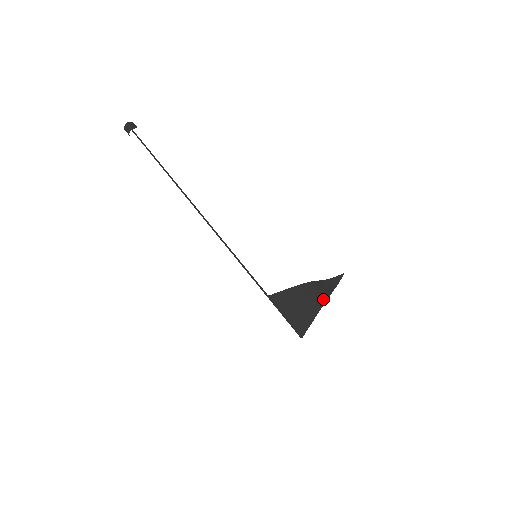
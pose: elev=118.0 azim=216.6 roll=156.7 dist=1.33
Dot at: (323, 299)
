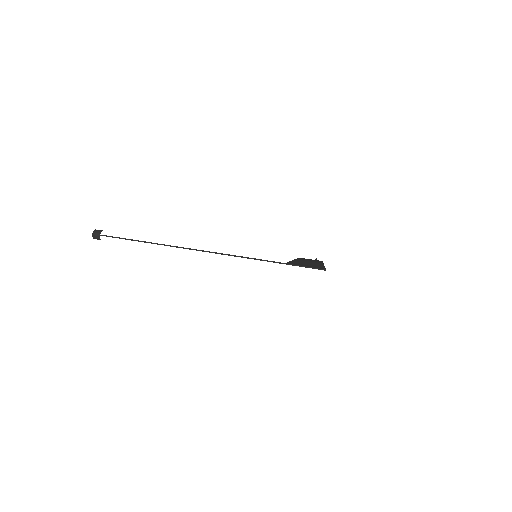
Dot at: occluded
